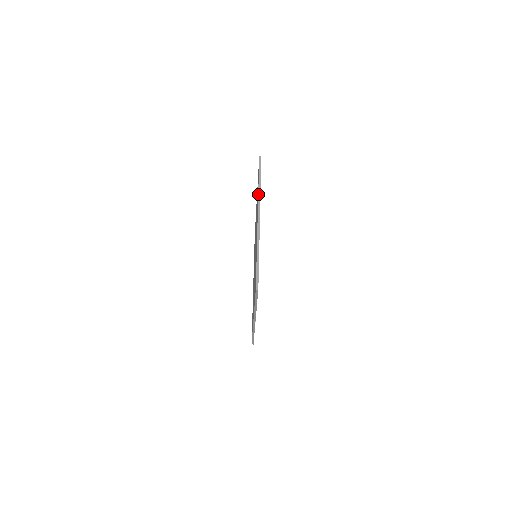
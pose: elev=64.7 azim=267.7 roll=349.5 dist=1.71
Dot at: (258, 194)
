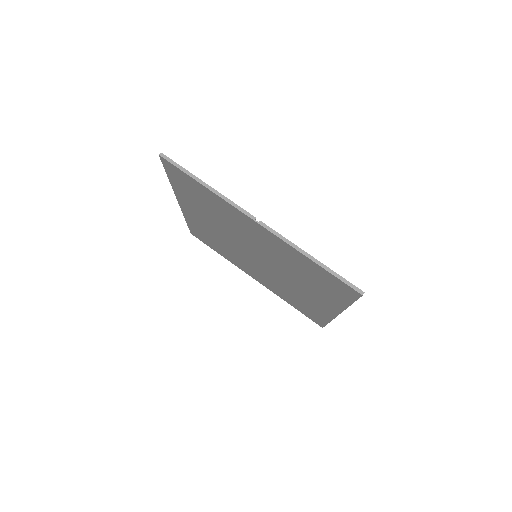
Dot at: (183, 215)
